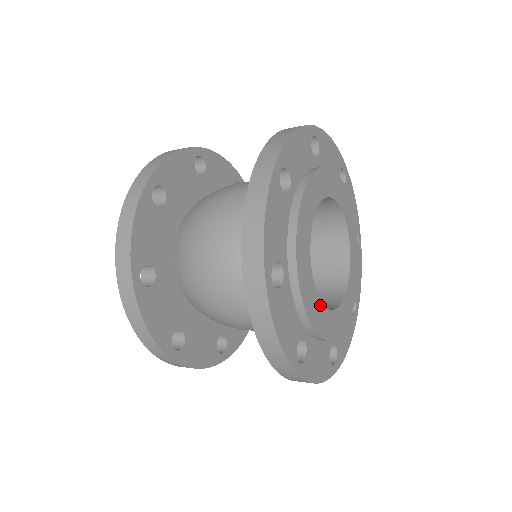
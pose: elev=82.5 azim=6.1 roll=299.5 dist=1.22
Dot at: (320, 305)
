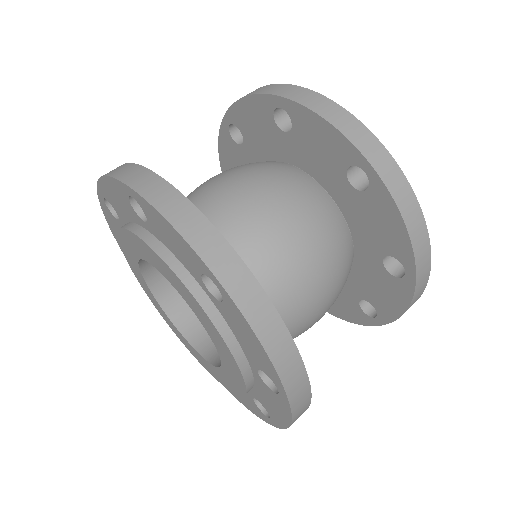
Dot at: occluded
